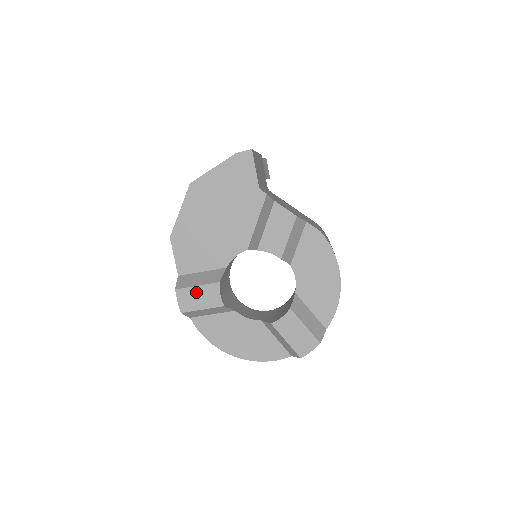
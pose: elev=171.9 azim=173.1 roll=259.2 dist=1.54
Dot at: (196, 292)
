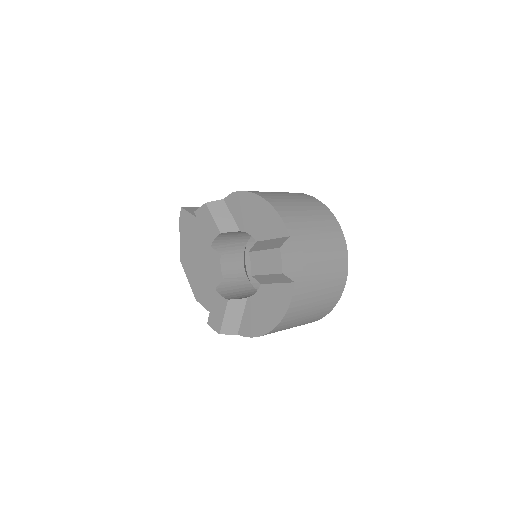
Dot at: (214, 311)
